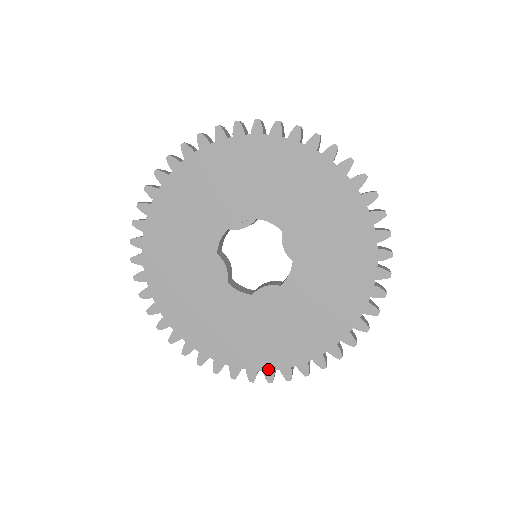
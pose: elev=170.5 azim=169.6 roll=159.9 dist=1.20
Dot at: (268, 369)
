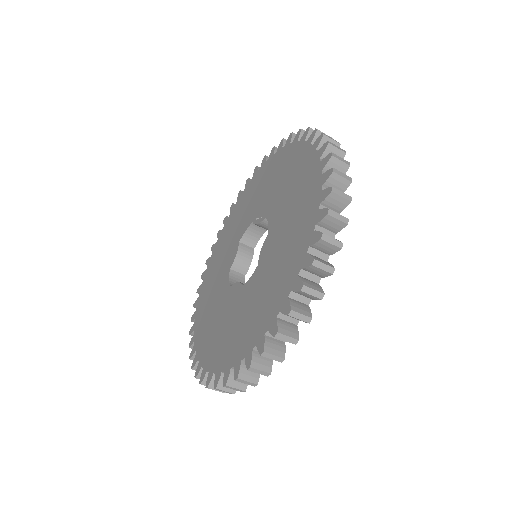
Dot at: (201, 362)
